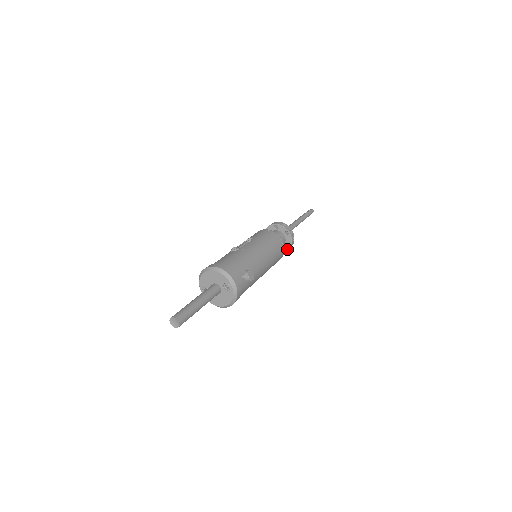
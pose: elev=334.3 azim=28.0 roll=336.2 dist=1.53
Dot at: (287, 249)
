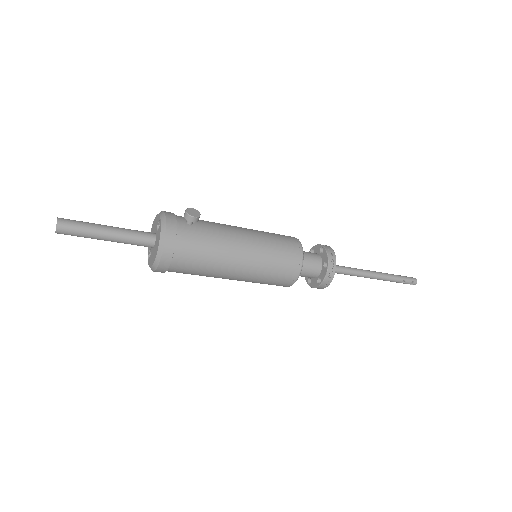
Dot at: (325, 272)
